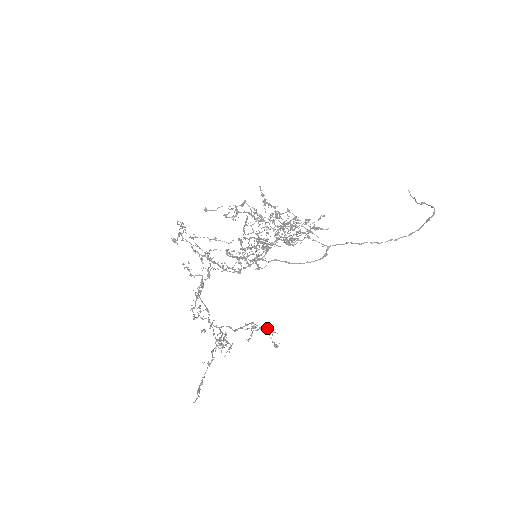
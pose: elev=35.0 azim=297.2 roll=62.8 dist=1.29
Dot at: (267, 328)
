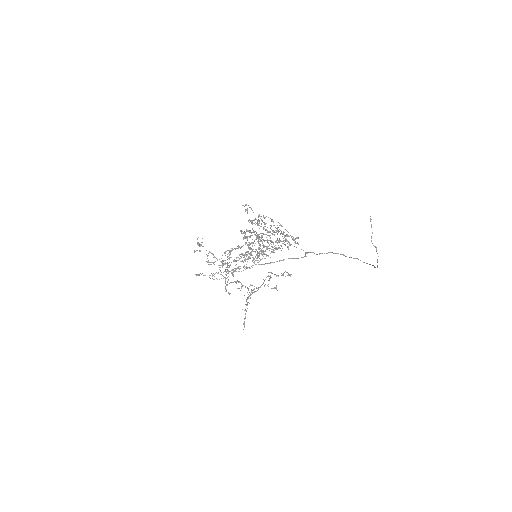
Dot at: occluded
